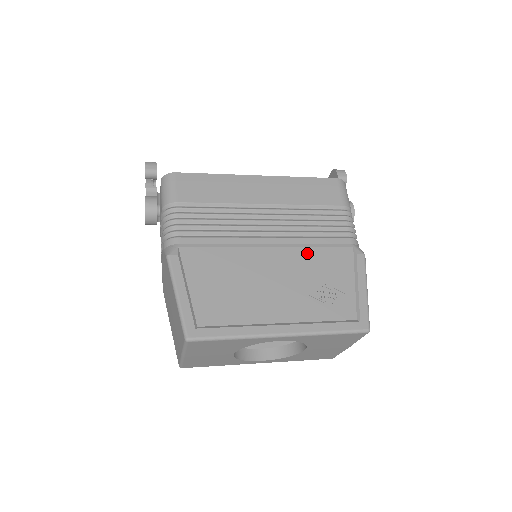
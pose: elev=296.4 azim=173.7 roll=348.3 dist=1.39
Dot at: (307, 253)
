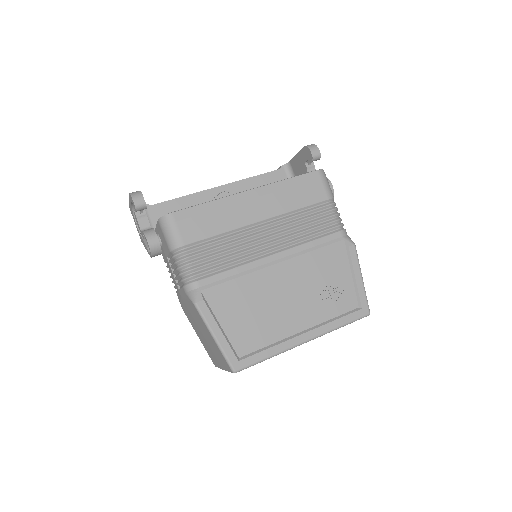
Dot at: (308, 259)
